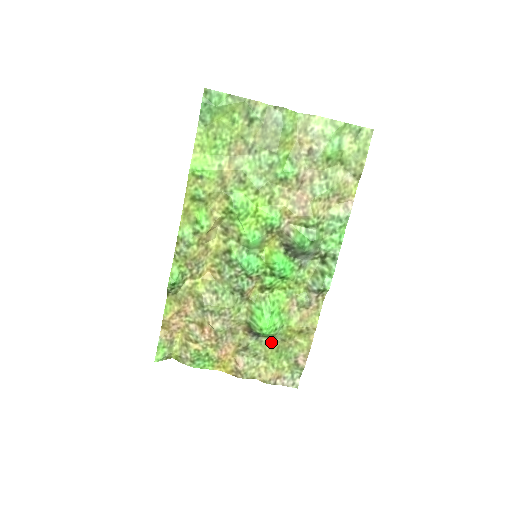
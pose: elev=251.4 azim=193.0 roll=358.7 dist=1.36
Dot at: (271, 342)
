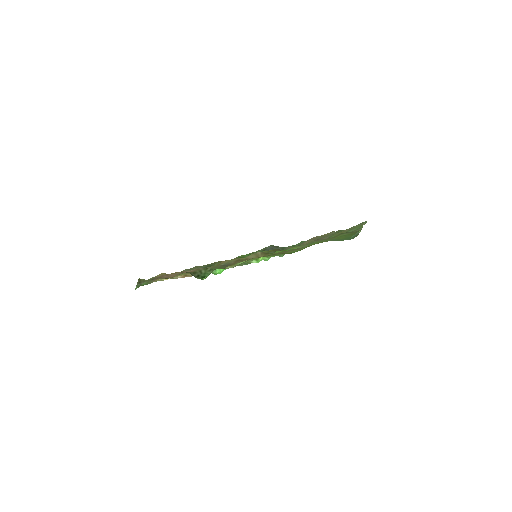
Dot at: (205, 265)
